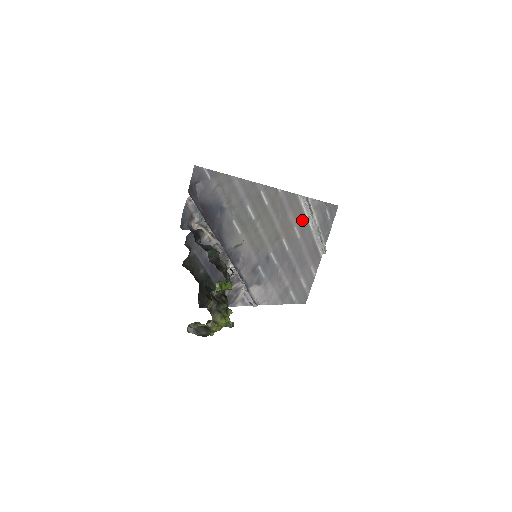
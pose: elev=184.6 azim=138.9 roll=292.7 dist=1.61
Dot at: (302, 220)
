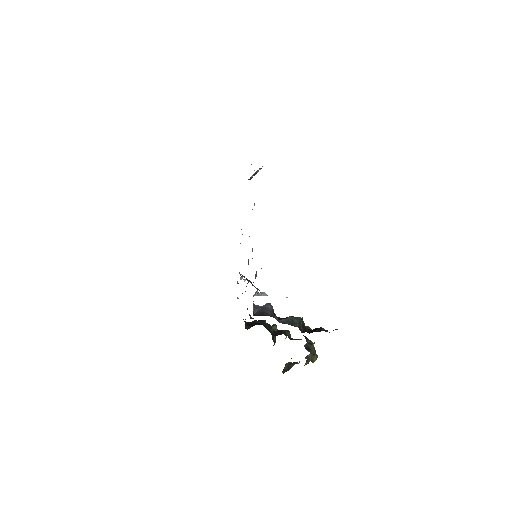
Dot at: occluded
